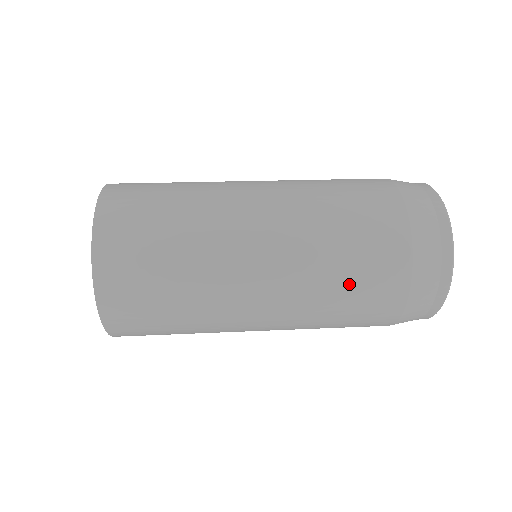
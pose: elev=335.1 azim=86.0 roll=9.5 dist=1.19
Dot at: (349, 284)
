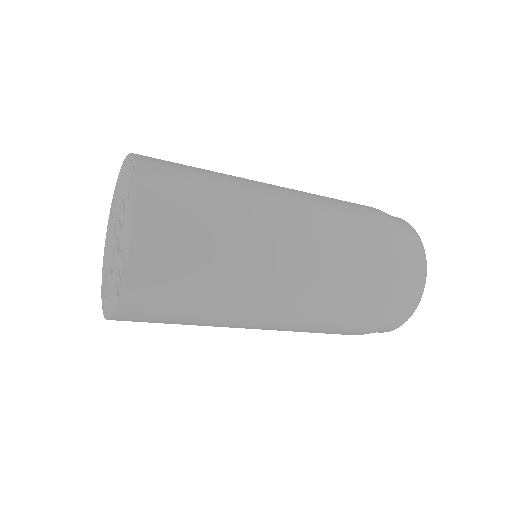
Dot at: (335, 199)
